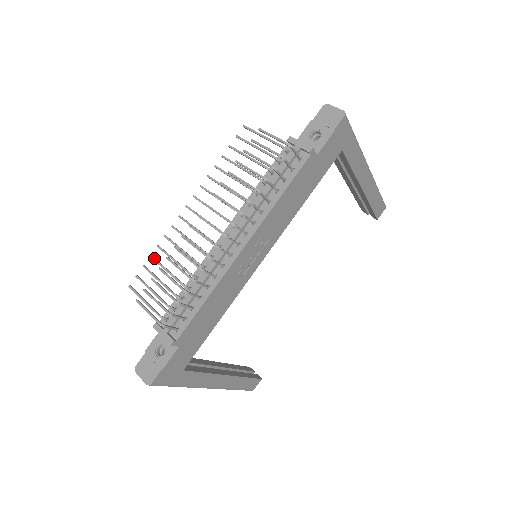
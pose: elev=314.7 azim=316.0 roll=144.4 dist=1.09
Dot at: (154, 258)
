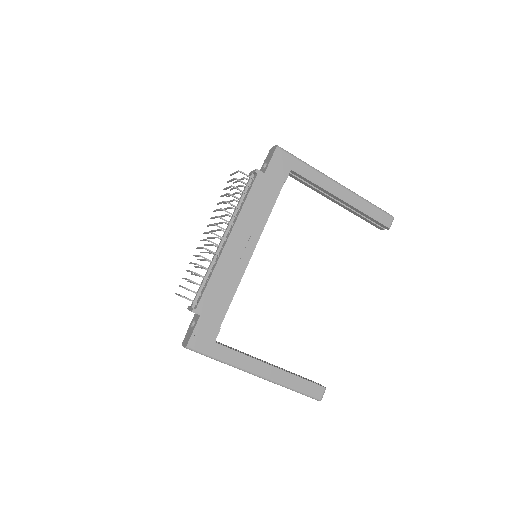
Dot at: (192, 273)
